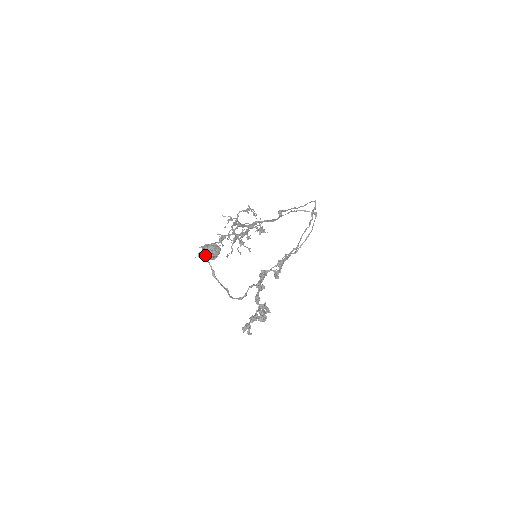
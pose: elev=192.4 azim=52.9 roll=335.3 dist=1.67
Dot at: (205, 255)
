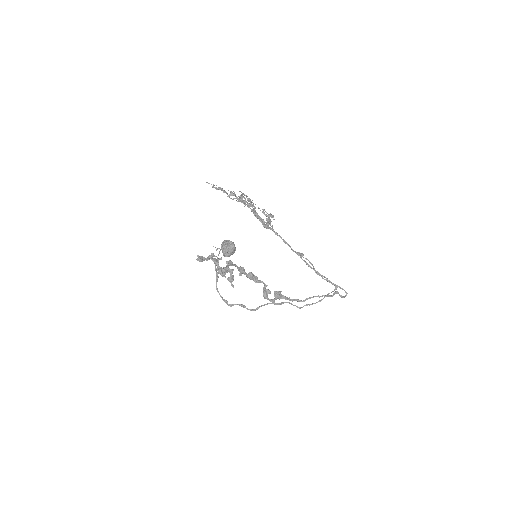
Dot at: occluded
